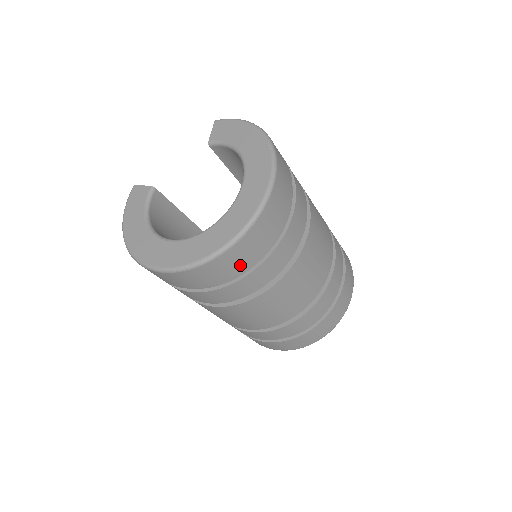
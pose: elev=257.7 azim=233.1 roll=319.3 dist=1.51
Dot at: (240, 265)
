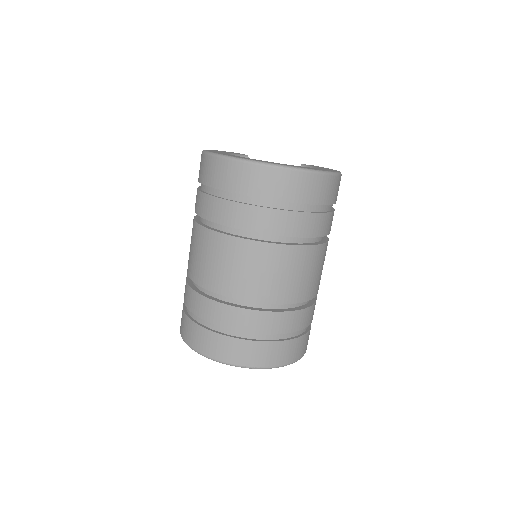
Dot at: (260, 190)
